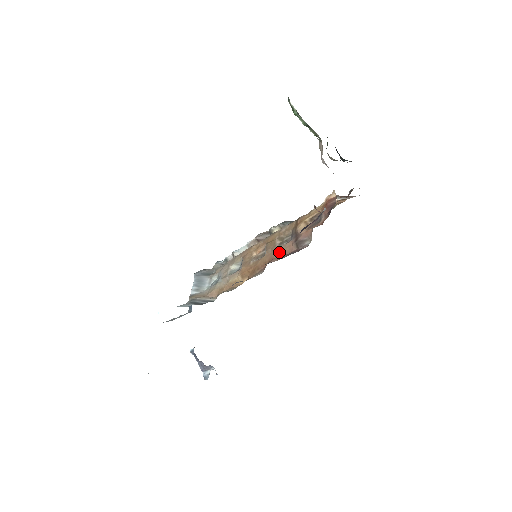
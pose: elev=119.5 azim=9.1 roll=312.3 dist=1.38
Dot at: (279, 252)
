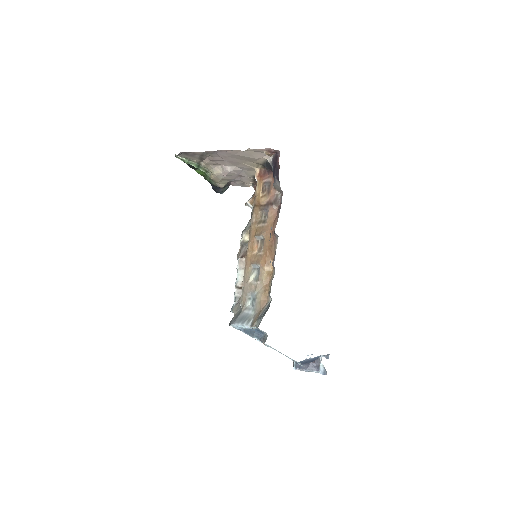
Dot at: (270, 223)
